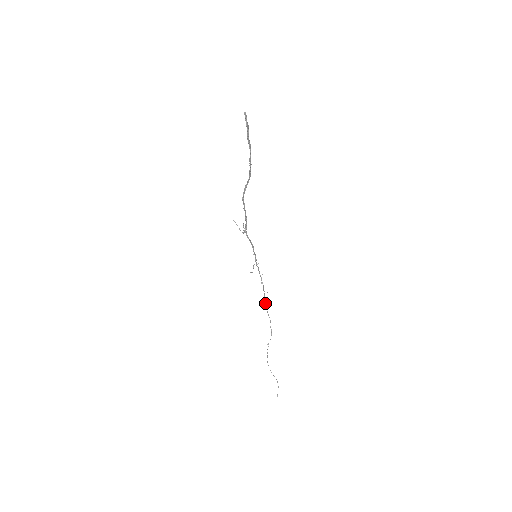
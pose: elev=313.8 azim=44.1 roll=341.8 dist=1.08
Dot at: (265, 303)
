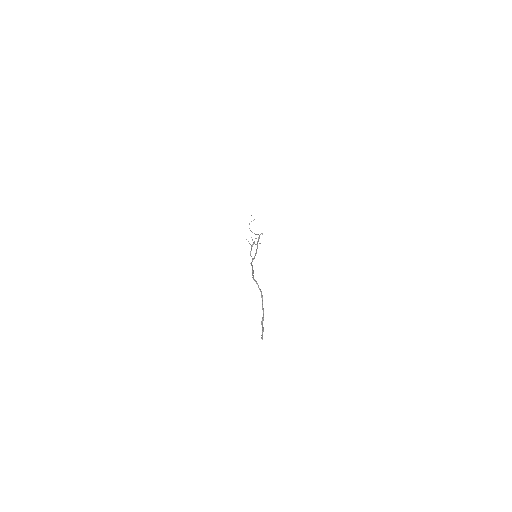
Dot at: occluded
